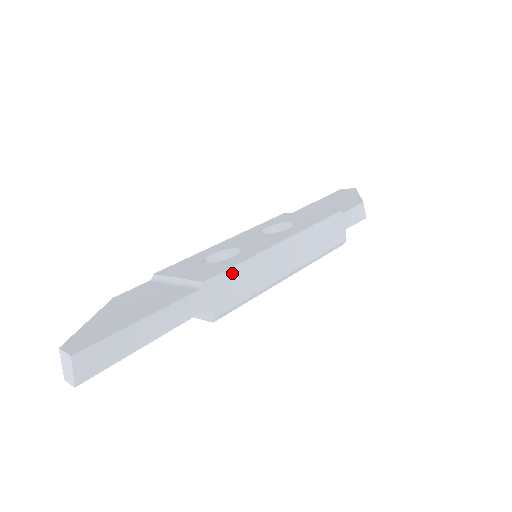
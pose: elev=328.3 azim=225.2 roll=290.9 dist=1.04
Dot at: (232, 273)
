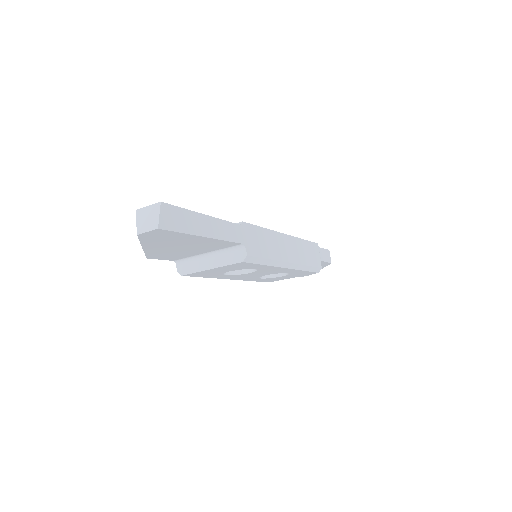
Dot at: (259, 231)
